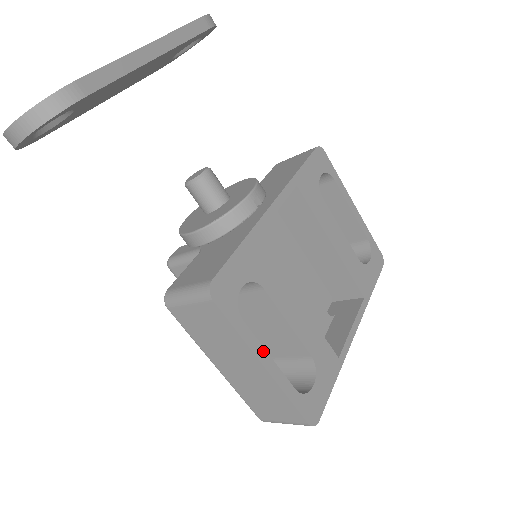
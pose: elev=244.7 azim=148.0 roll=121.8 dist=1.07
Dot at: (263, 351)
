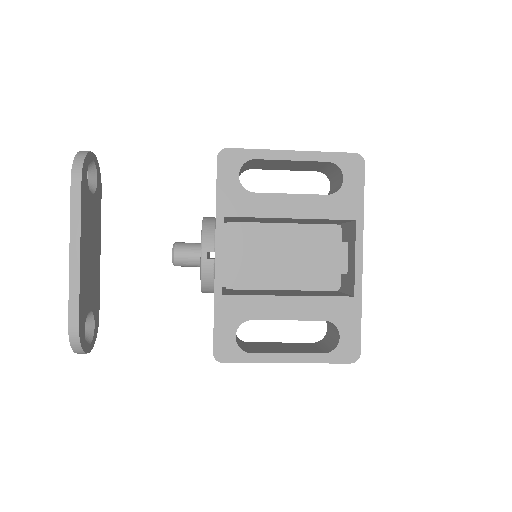
Dot at: (280, 356)
